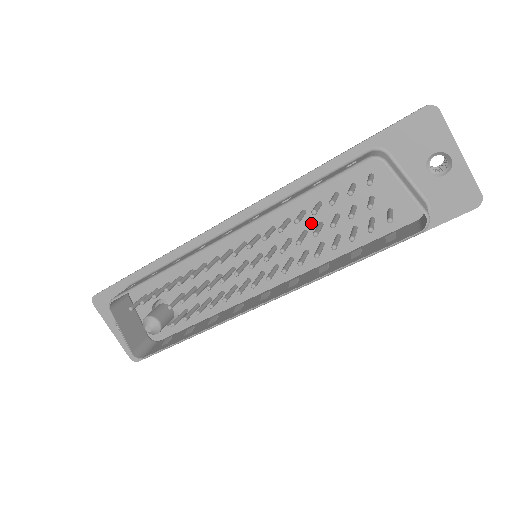
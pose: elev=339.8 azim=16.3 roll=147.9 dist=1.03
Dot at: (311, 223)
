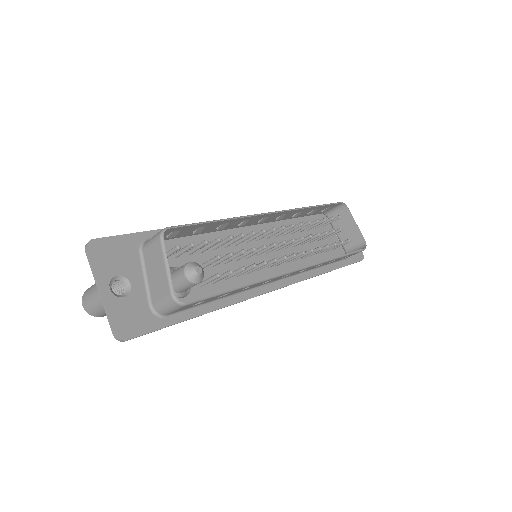
Dot at: occluded
